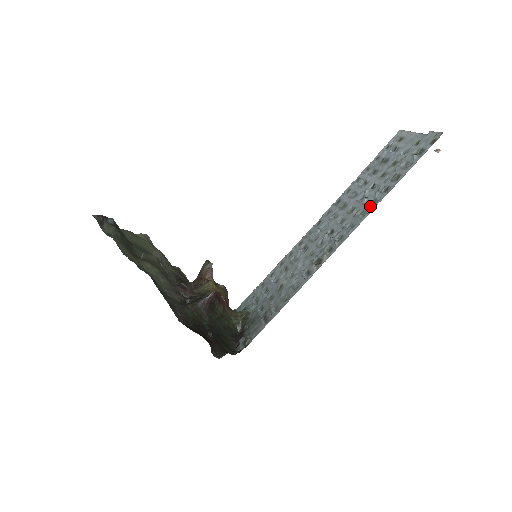
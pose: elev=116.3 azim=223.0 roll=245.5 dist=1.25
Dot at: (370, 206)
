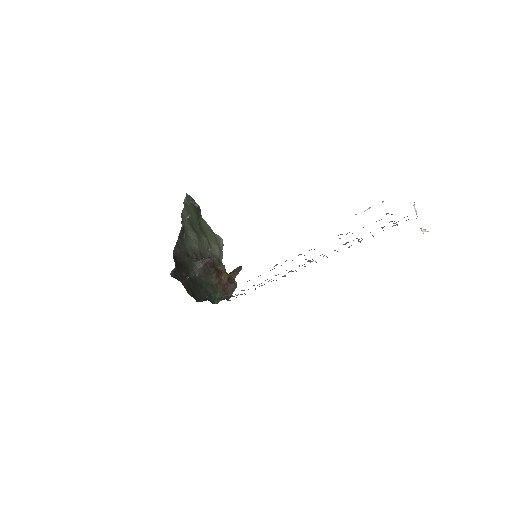
Dot at: occluded
